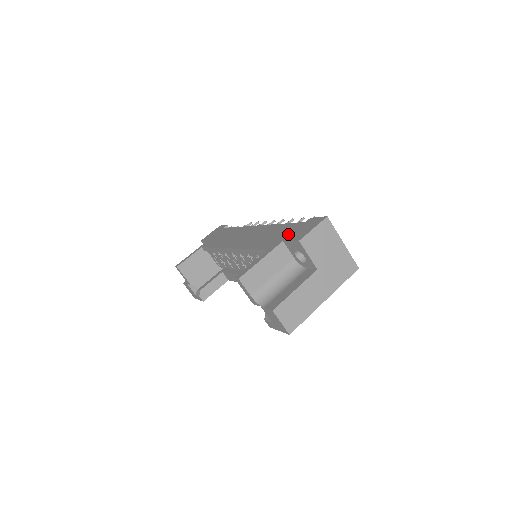
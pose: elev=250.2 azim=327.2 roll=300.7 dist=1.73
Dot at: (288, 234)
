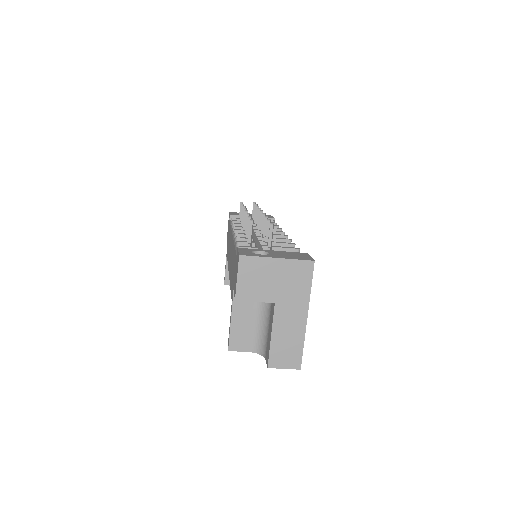
Dot at: (234, 277)
